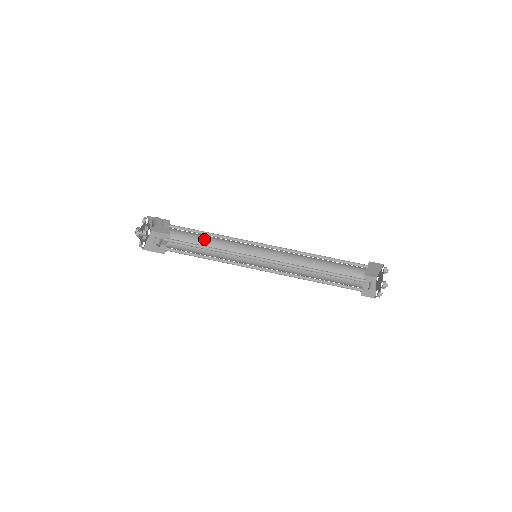
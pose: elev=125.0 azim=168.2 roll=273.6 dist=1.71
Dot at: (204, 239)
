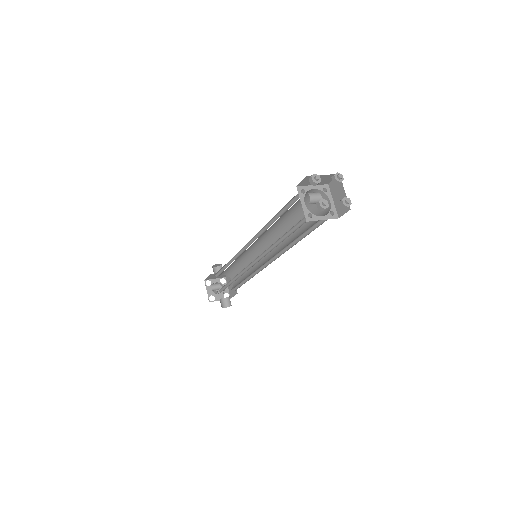
Dot at: (245, 276)
